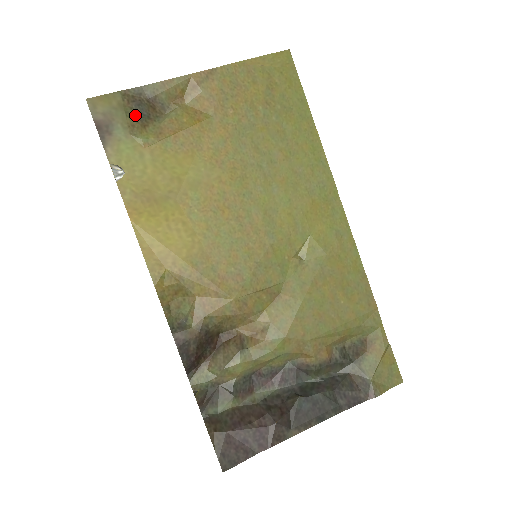
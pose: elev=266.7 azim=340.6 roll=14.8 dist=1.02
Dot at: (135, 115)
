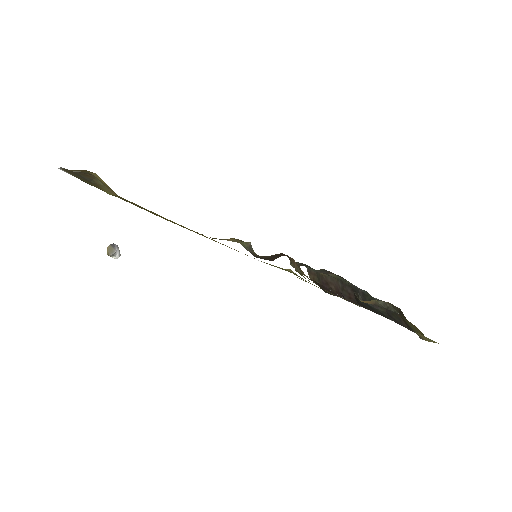
Dot at: (86, 181)
